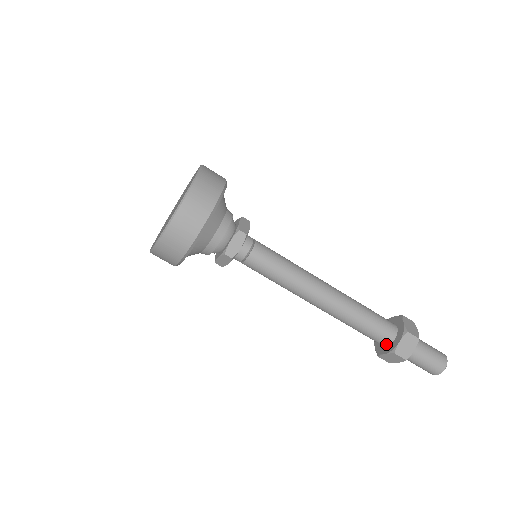
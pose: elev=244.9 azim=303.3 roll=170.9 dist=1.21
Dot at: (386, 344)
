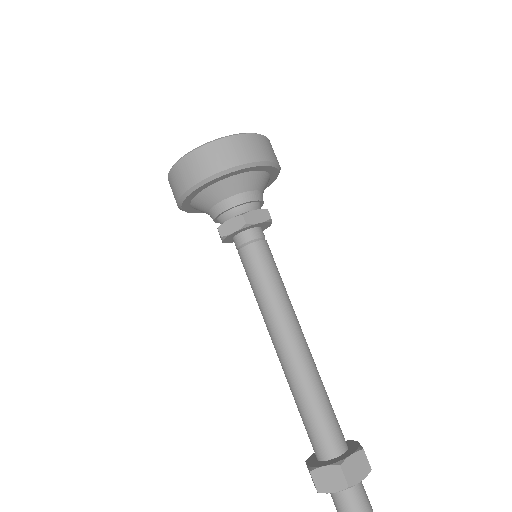
Dot at: (329, 456)
